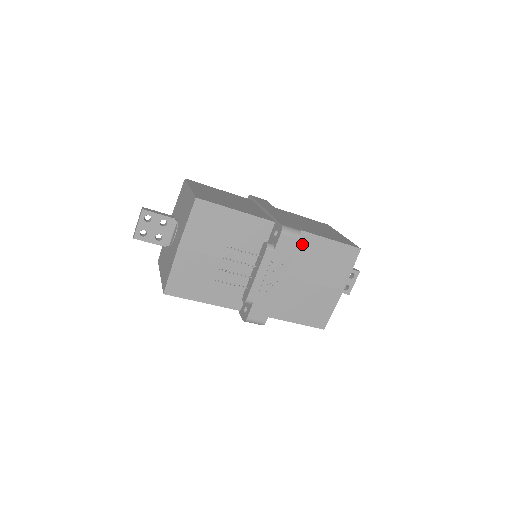
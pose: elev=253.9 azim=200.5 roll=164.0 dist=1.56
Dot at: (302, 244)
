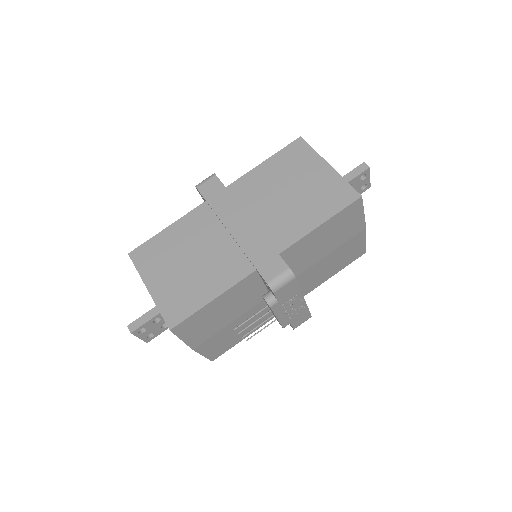
Dot at: (297, 251)
